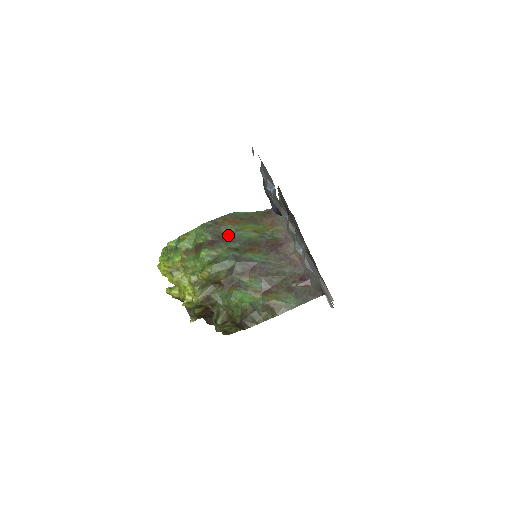
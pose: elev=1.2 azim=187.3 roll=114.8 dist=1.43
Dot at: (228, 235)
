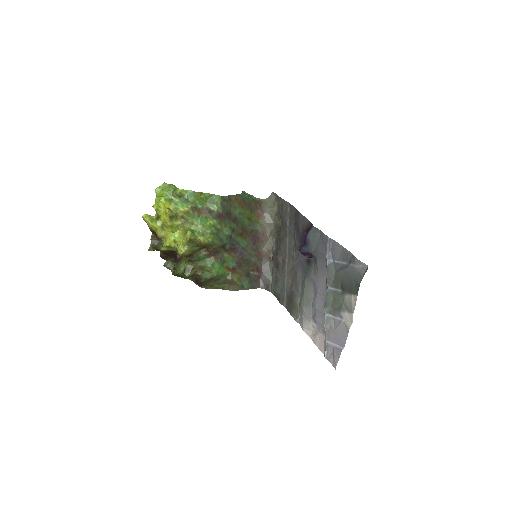
Dot at: (233, 214)
